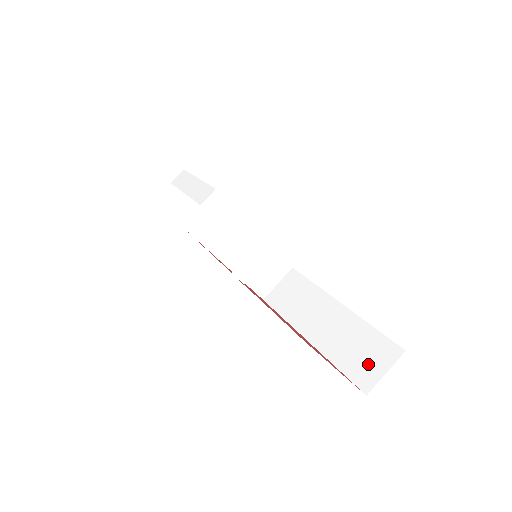
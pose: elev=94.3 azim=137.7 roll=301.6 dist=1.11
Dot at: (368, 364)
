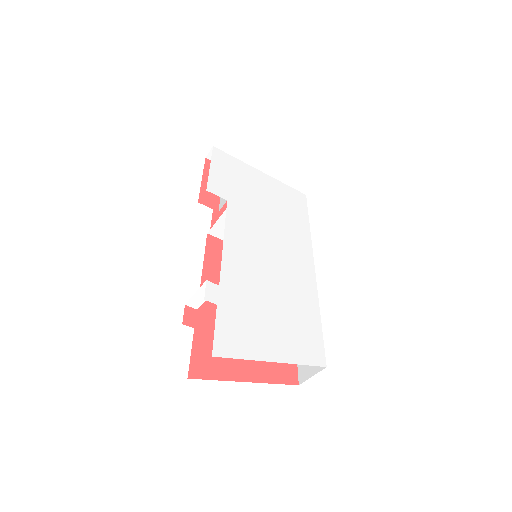
Dot at: occluded
